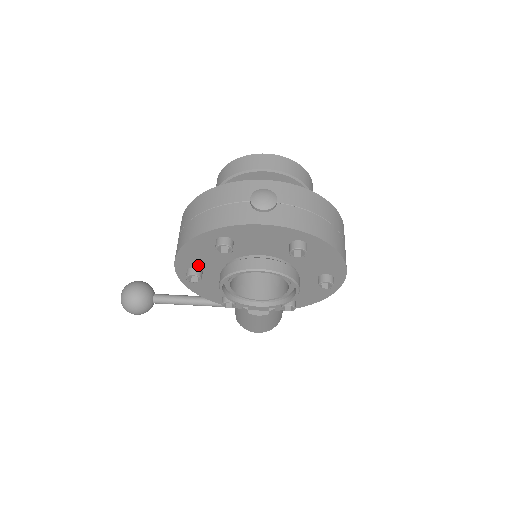
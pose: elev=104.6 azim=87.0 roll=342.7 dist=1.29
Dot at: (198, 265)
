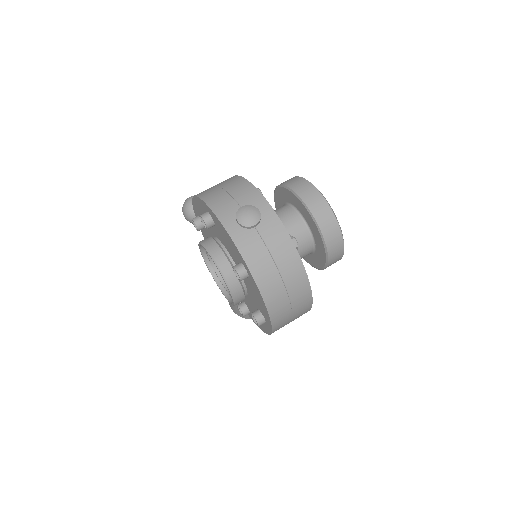
Dot at: occluded
